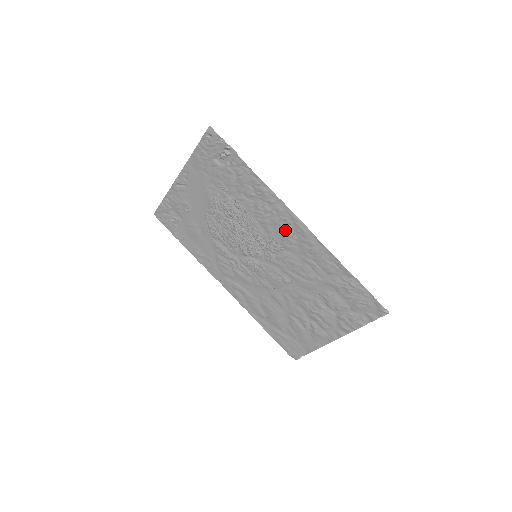
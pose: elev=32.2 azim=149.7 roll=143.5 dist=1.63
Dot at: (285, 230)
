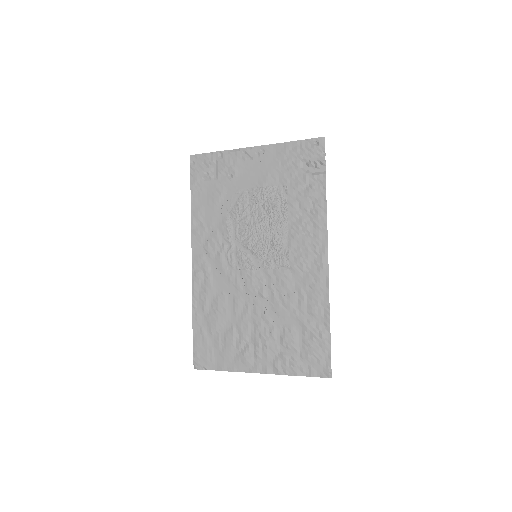
Dot at: (307, 254)
